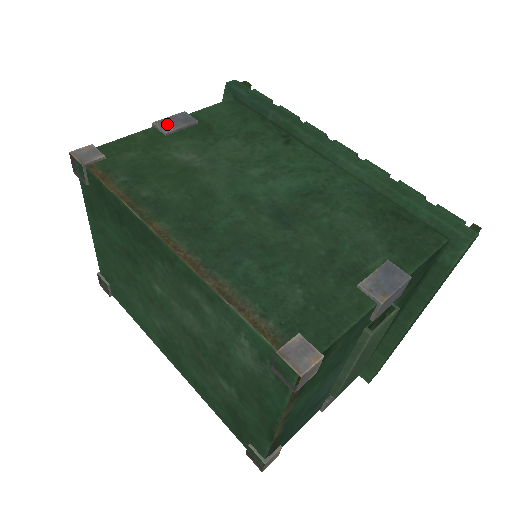
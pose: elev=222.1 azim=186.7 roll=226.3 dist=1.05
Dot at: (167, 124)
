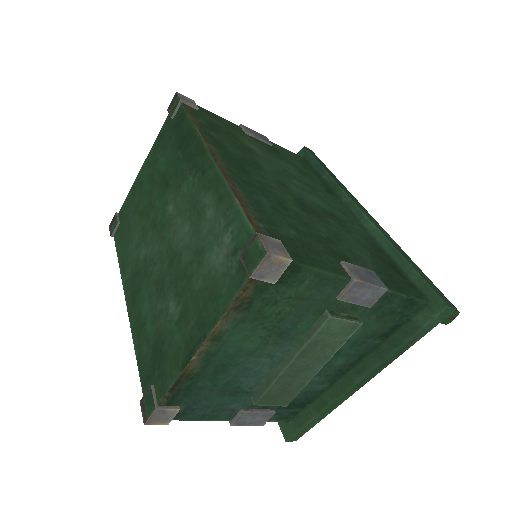
Dot at: (250, 130)
